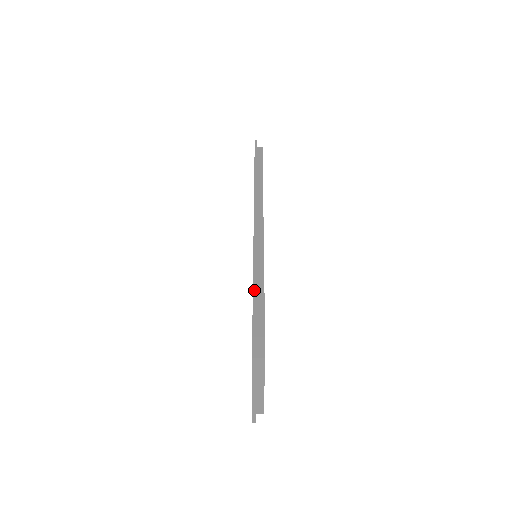
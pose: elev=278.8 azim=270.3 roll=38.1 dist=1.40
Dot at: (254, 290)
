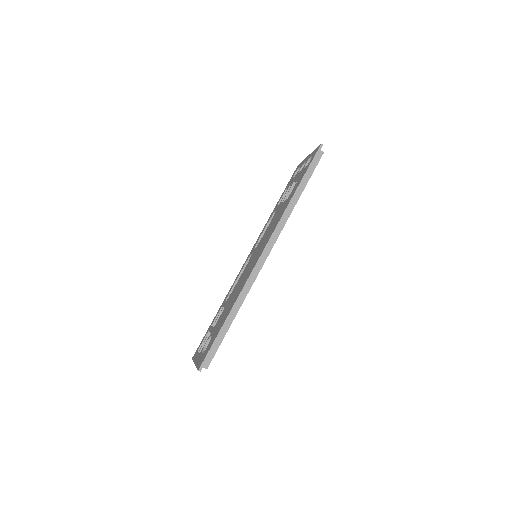
Dot at: (227, 320)
